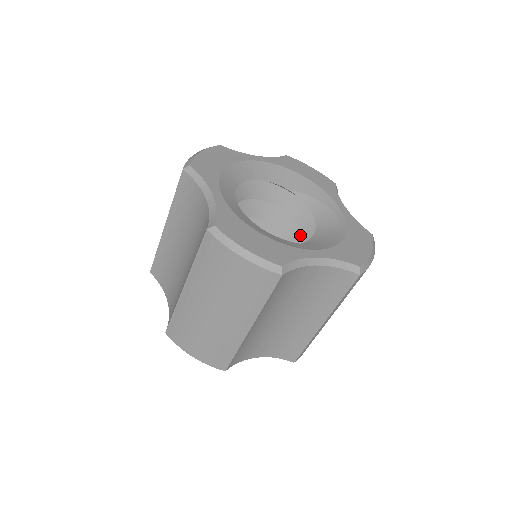
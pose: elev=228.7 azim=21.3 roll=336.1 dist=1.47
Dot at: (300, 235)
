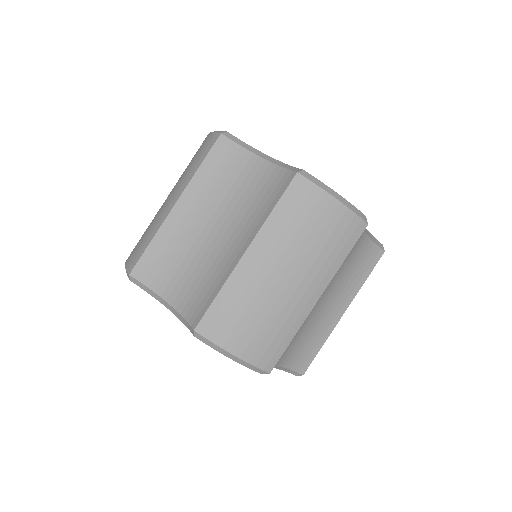
Dot at: occluded
